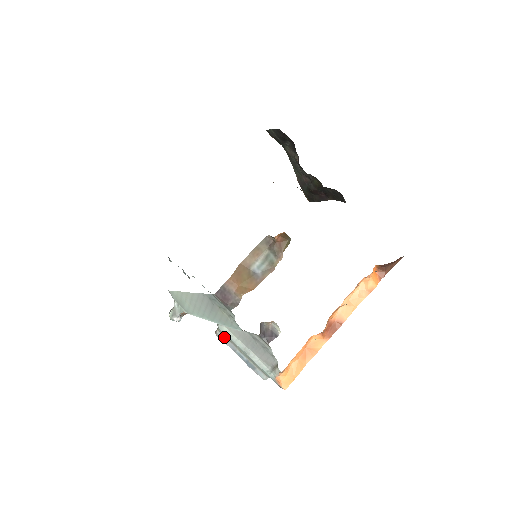
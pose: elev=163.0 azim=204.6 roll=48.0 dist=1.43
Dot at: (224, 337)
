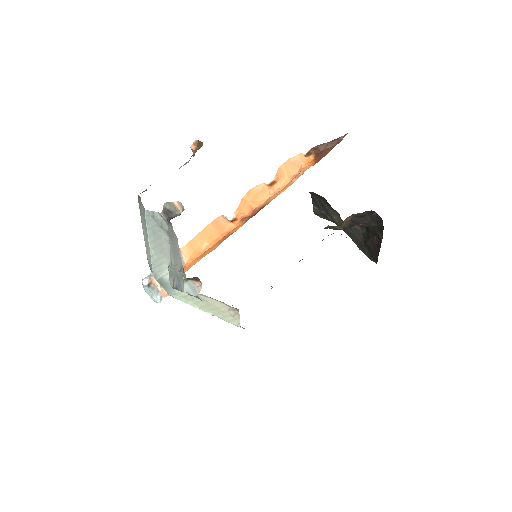
Dot at: (171, 277)
